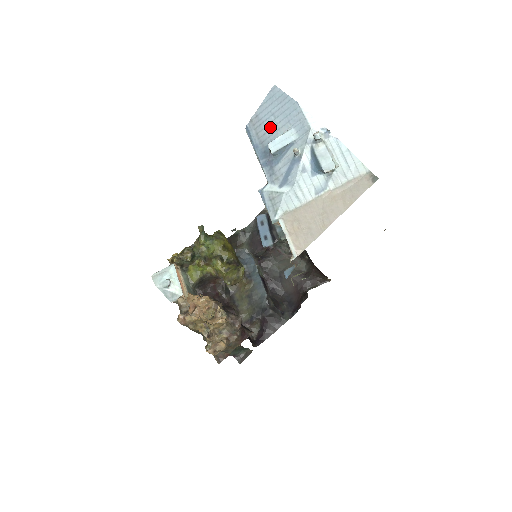
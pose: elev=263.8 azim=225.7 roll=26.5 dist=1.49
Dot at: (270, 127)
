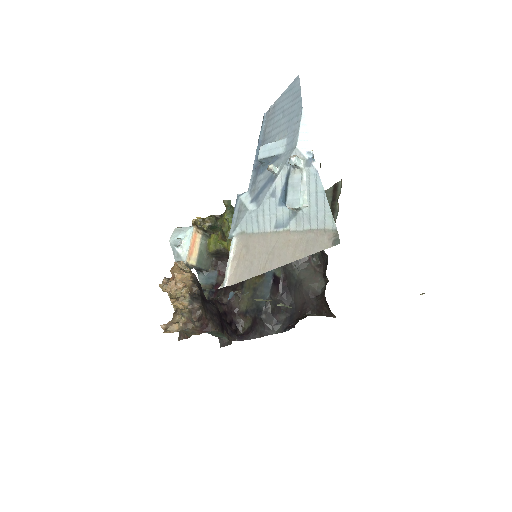
Dot at: (275, 126)
